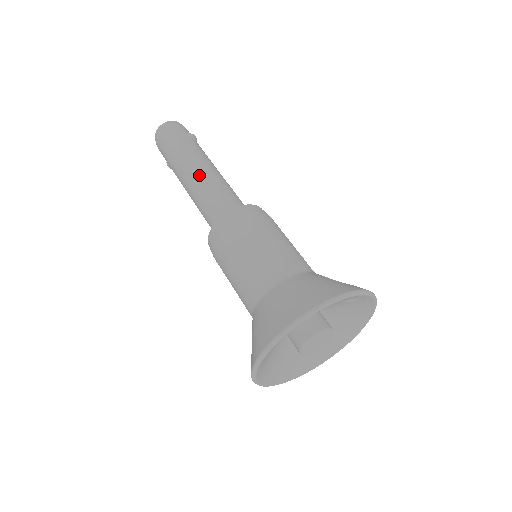
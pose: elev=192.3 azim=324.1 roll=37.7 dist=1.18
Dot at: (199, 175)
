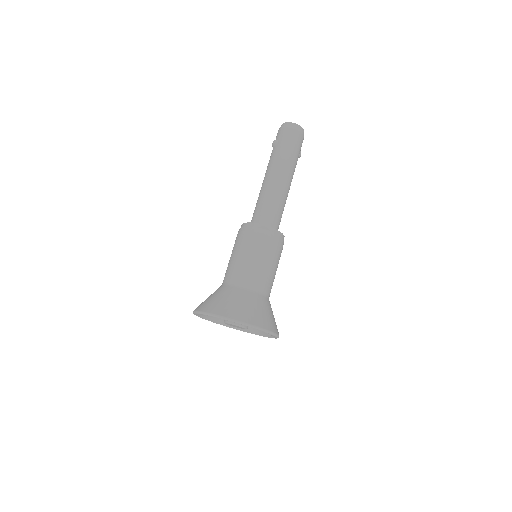
Dot at: (286, 187)
